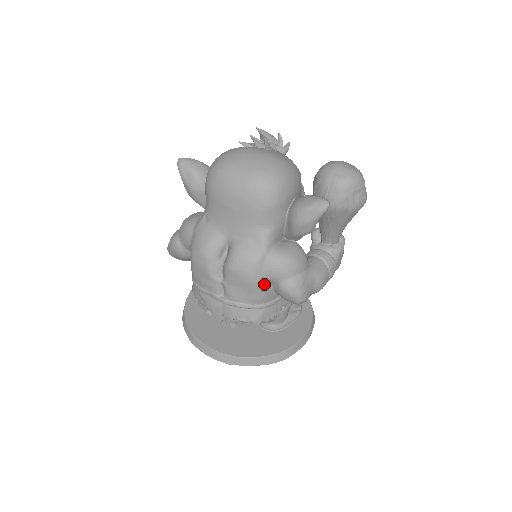
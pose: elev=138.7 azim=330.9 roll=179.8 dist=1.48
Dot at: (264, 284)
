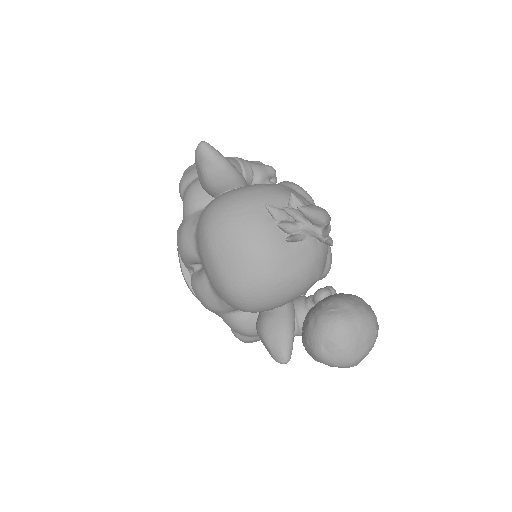
Dot at: occluded
